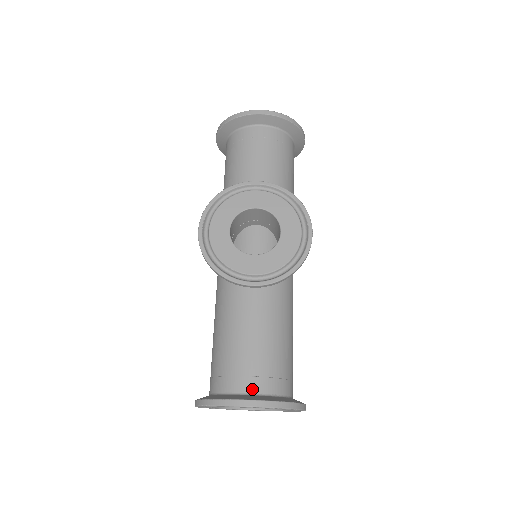
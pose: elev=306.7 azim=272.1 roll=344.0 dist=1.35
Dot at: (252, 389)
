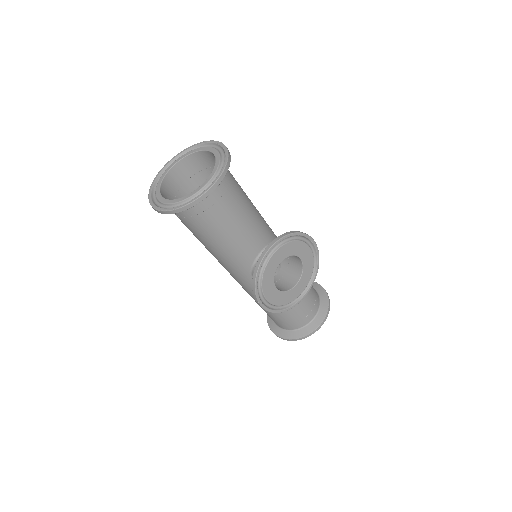
Dot at: (313, 316)
